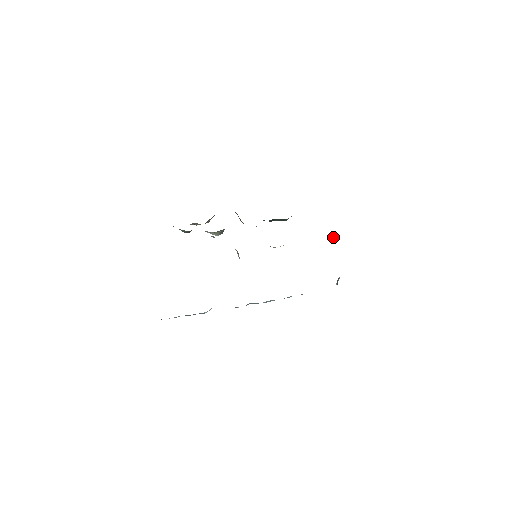
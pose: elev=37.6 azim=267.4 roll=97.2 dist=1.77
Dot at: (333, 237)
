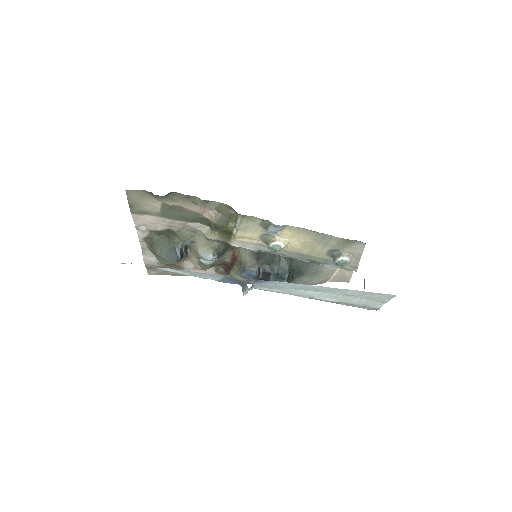
Dot at: (342, 257)
